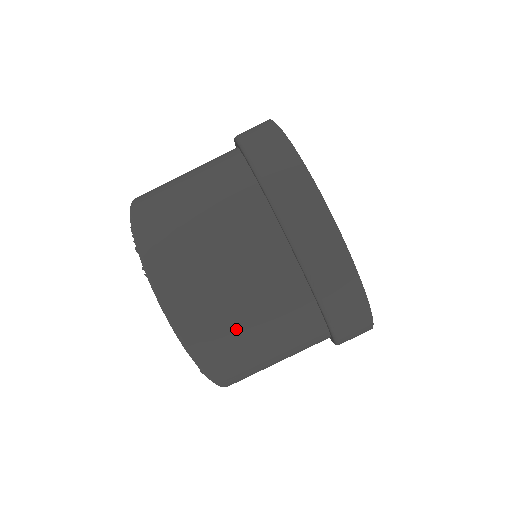
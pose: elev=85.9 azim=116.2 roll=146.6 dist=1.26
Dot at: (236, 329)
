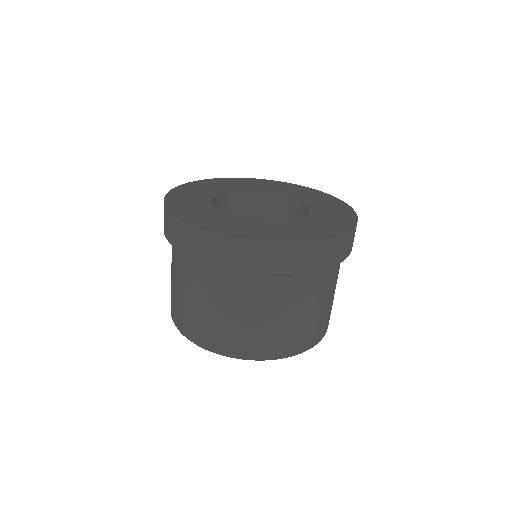
Dot at: (263, 328)
